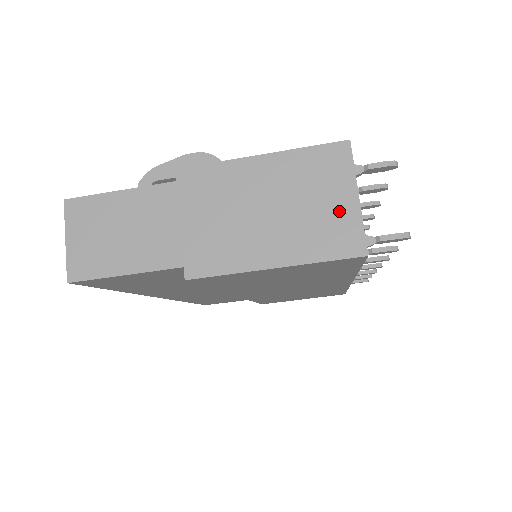
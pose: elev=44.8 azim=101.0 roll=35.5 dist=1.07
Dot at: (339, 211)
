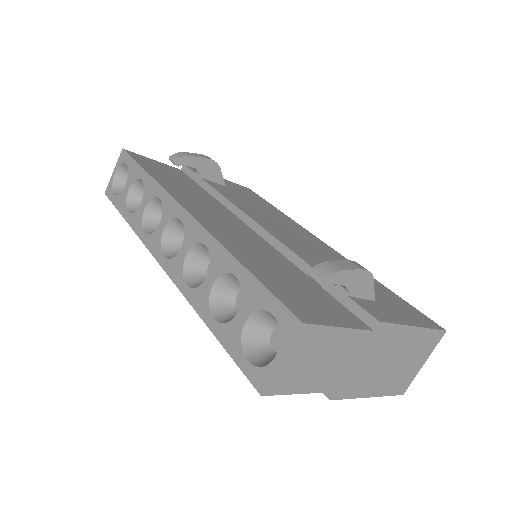
Dot at: (414, 370)
